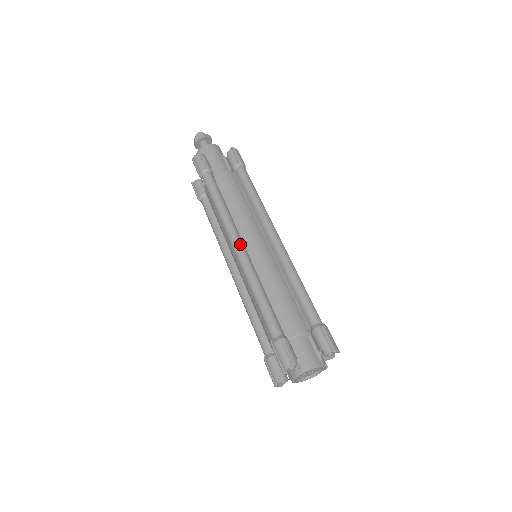
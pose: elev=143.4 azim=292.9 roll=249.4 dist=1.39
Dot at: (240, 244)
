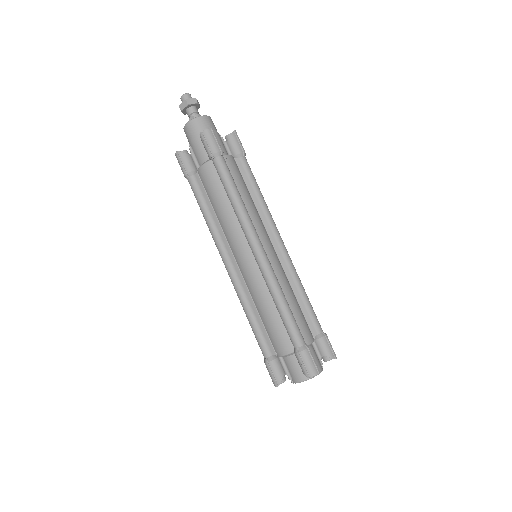
Dot at: occluded
